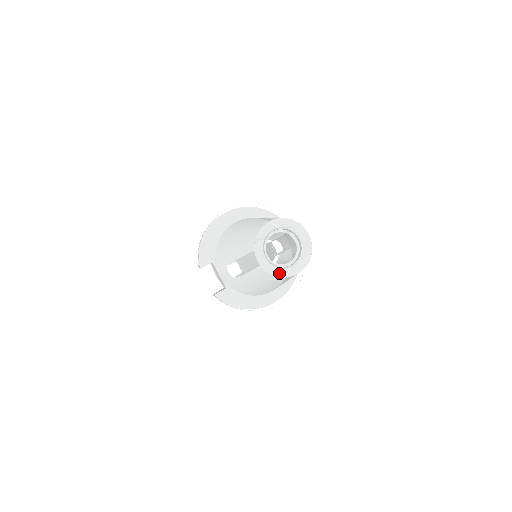
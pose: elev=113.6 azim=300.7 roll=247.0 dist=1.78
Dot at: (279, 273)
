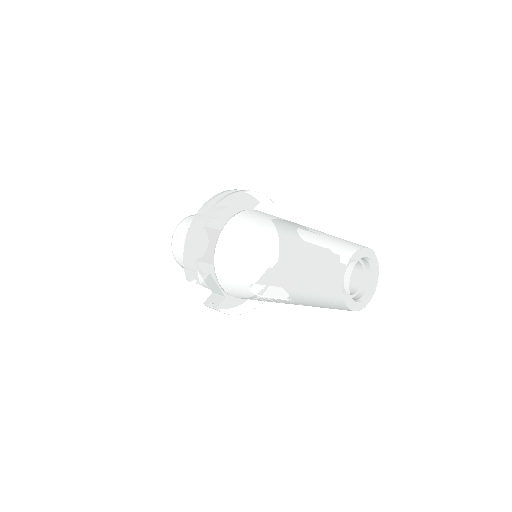
Dot at: (359, 307)
